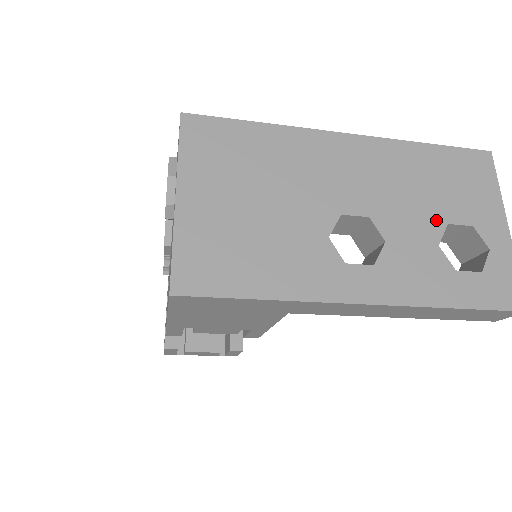
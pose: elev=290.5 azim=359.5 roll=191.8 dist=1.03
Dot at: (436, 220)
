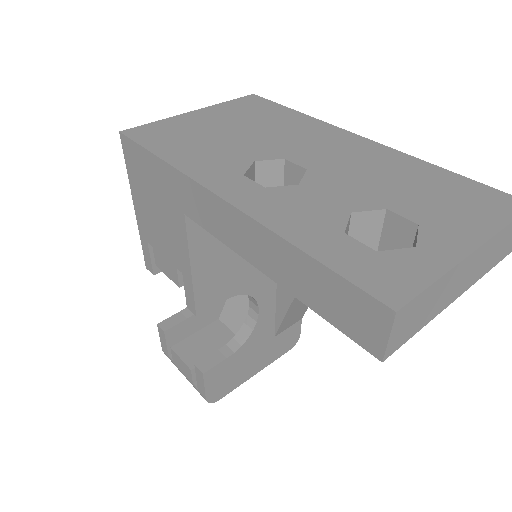
Dot at: (376, 201)
